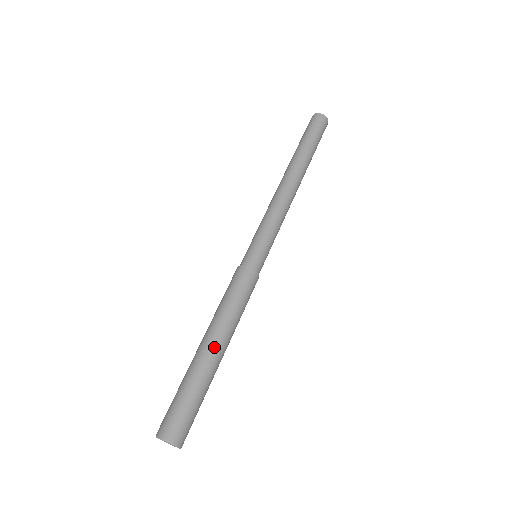
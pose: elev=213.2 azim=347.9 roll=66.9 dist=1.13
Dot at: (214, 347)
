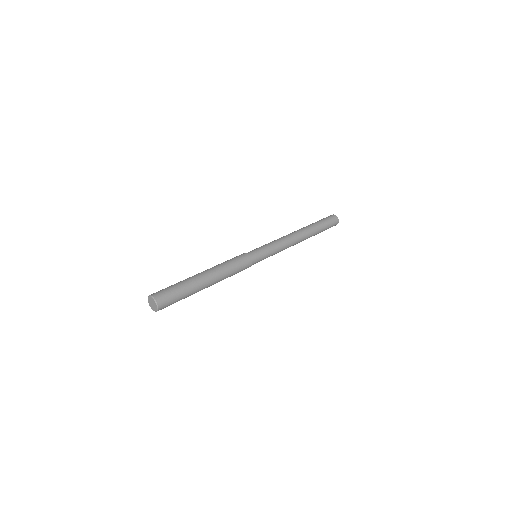
Dot at: (206, 276)
